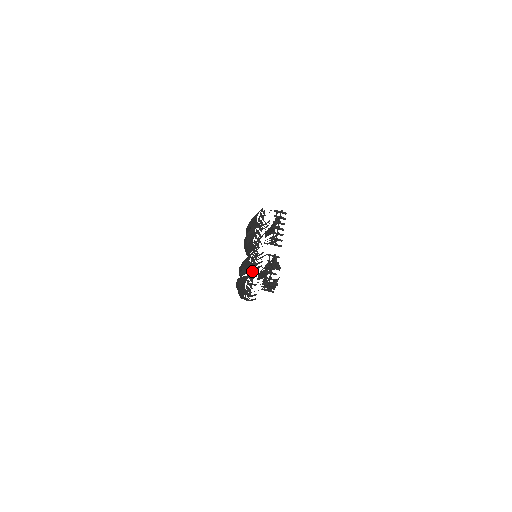
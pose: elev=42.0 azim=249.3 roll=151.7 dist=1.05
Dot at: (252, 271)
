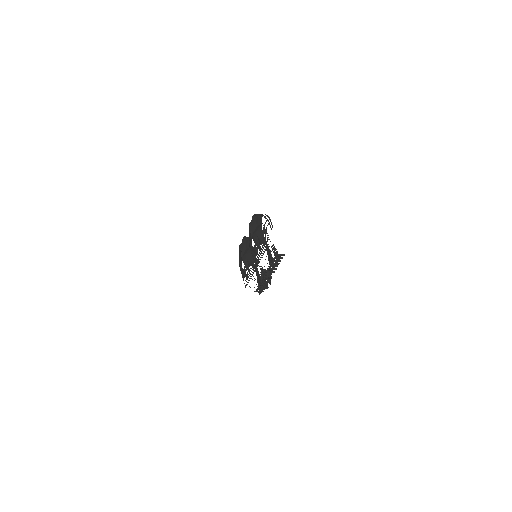
Dot at: occluded
